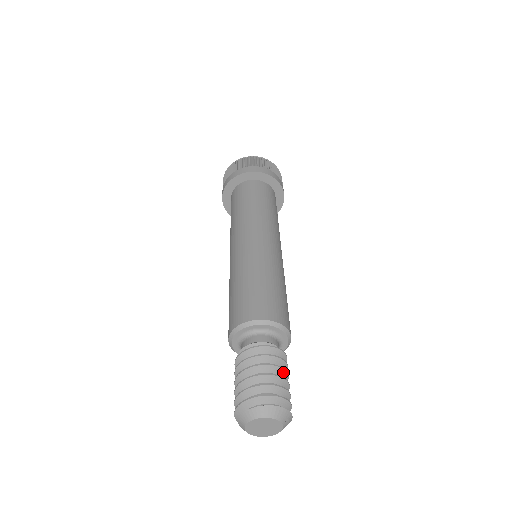
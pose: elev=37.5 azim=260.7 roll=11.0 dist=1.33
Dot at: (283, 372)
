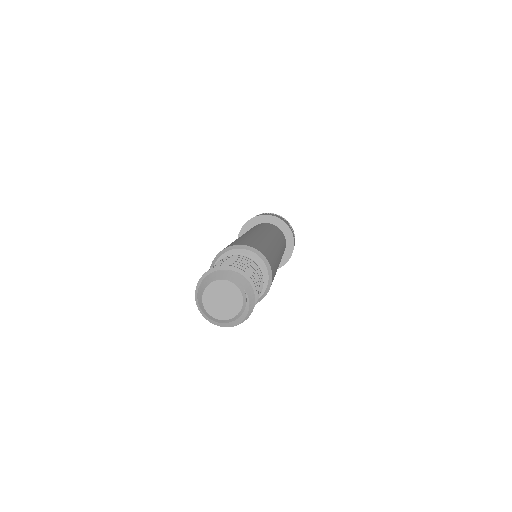
Dot at: occluded
